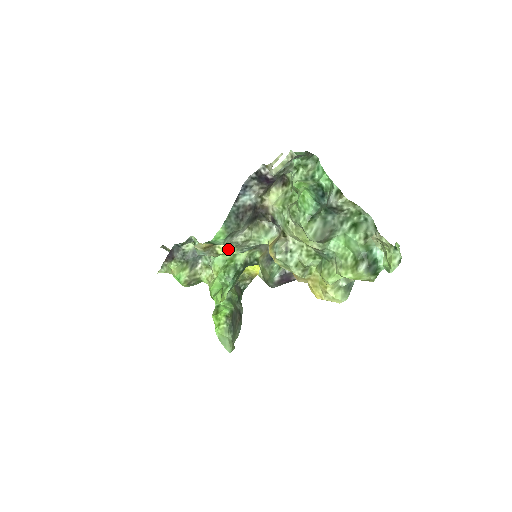
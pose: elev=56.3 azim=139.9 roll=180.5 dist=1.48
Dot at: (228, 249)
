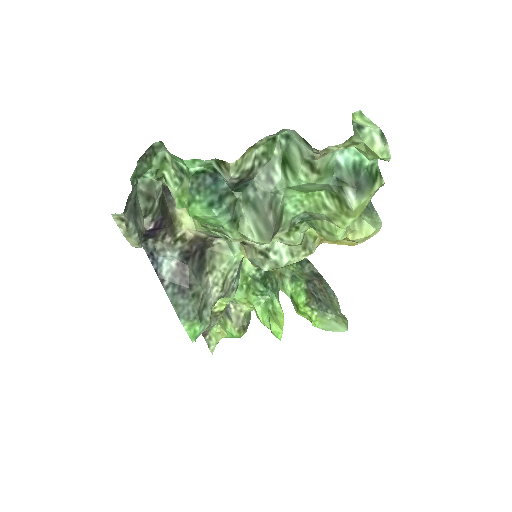
Dot at: (223, 301)
